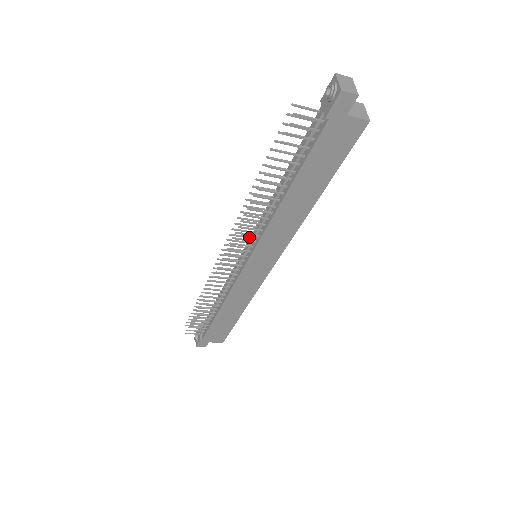
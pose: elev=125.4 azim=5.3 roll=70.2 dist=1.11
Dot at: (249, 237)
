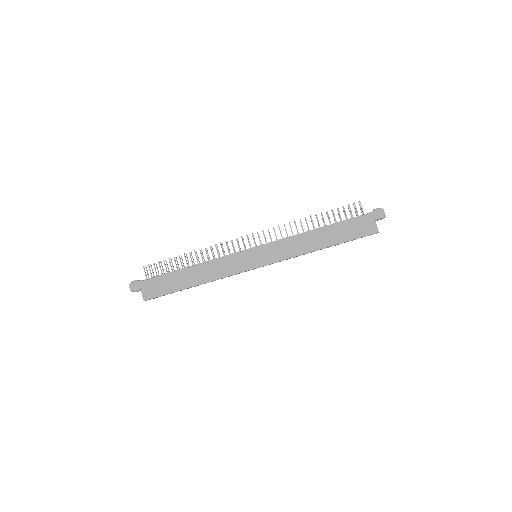
Dot at: (267, 243)
